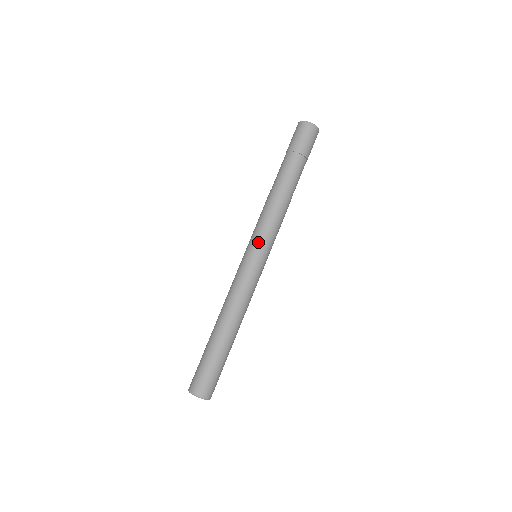
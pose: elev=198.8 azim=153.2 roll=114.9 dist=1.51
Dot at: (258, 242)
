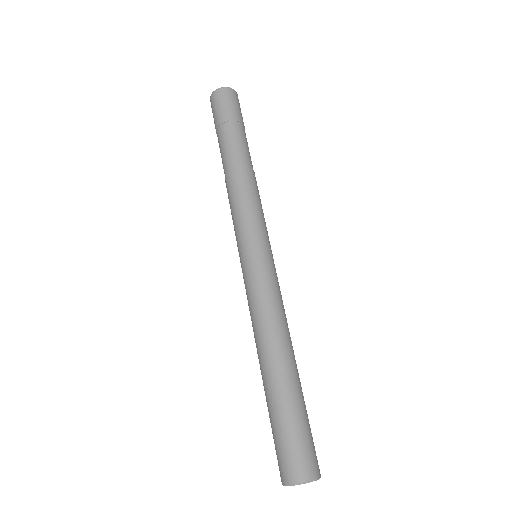
Dot at: (261, 233)
